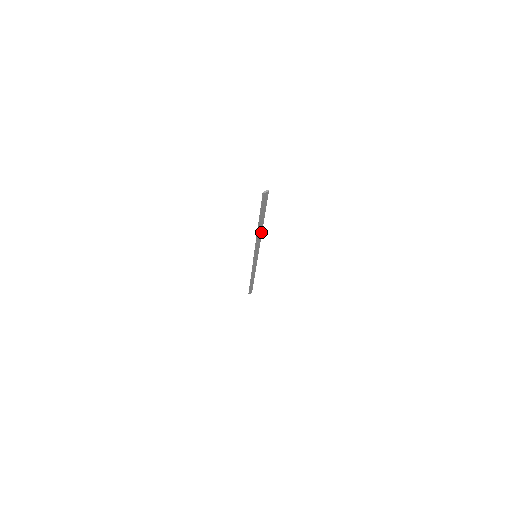
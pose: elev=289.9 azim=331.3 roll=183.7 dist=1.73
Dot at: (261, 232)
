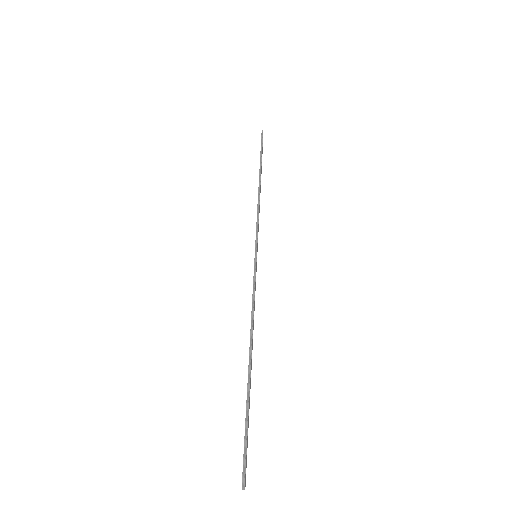
Dot at: occluded
